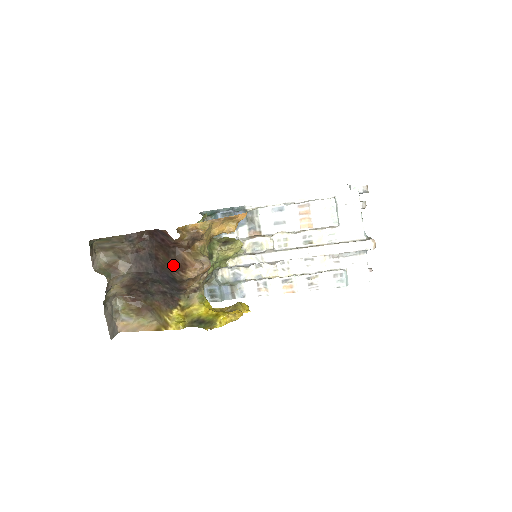
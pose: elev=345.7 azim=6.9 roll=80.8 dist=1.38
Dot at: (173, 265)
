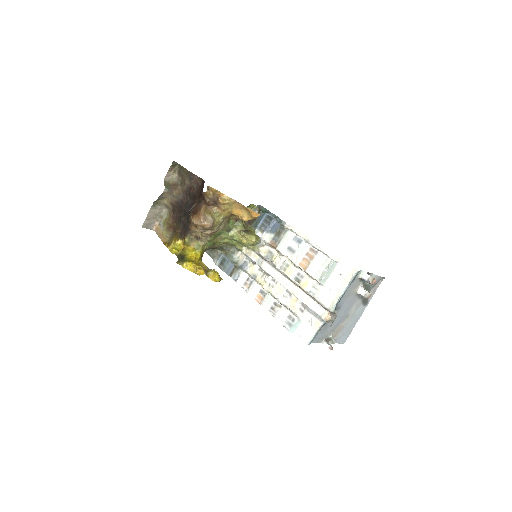
Dot at: (194, 208)
